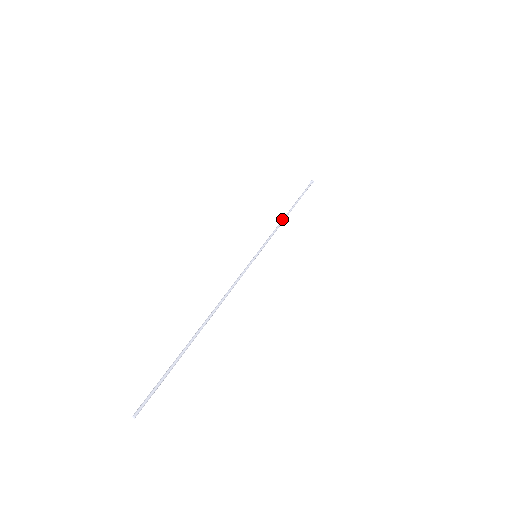
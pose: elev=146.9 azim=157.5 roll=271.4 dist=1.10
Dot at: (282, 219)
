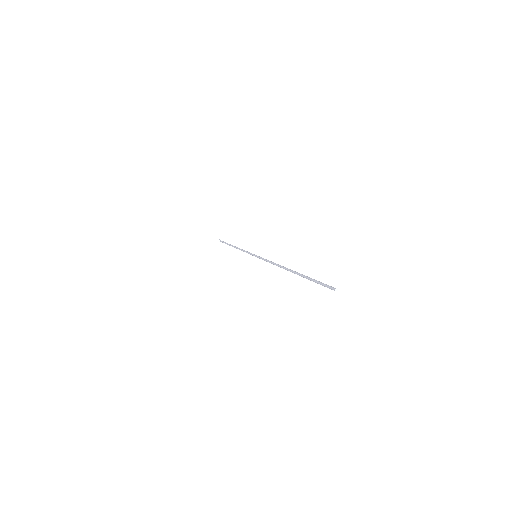
Dot at: occluded
